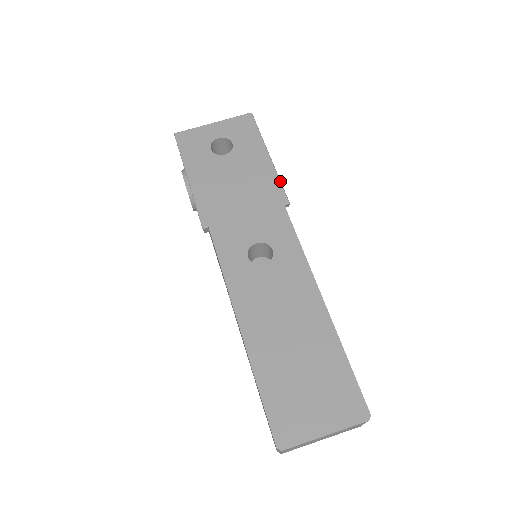
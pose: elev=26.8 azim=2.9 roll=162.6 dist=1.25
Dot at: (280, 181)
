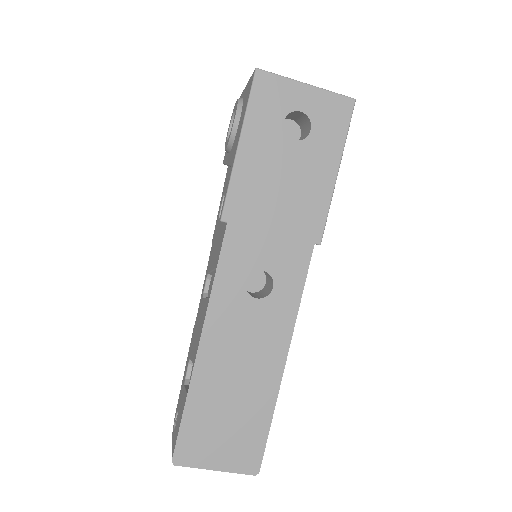
Dot at: occluded
